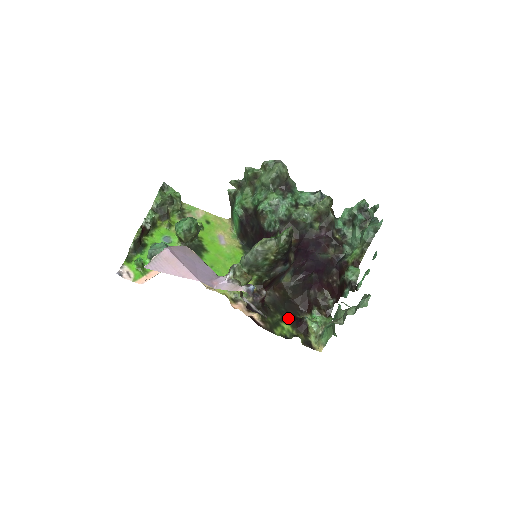
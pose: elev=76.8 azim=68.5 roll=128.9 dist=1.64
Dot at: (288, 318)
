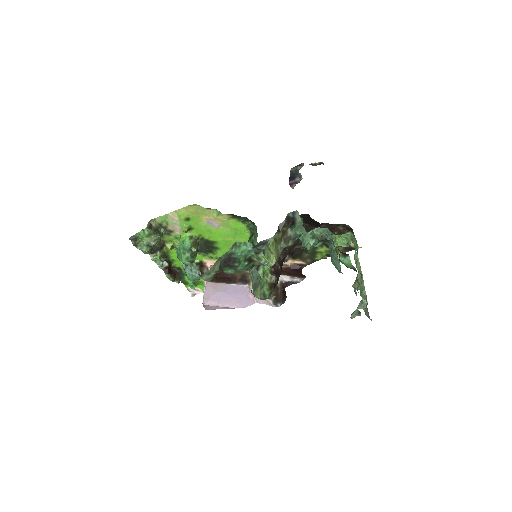
Dot at: occluded
